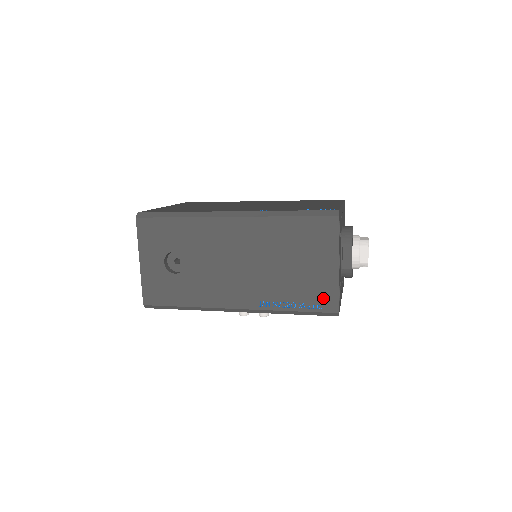
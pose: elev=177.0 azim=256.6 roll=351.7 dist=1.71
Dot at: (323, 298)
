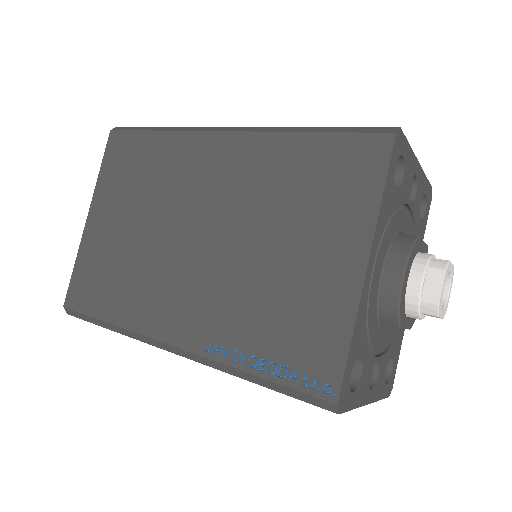
Dot at: occluded
